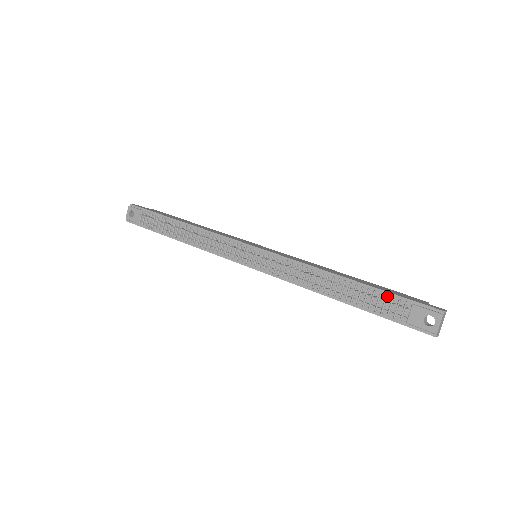
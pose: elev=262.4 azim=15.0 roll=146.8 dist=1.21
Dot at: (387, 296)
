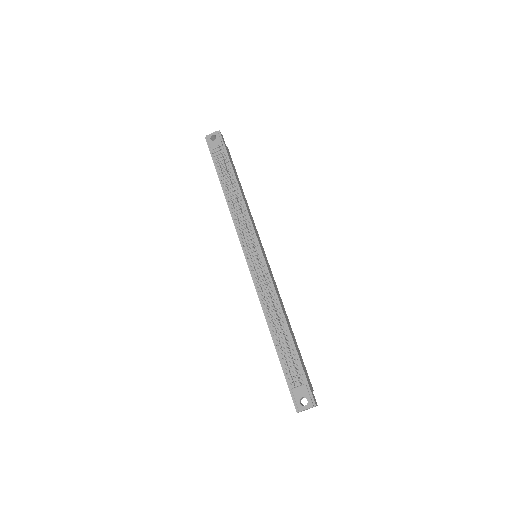
Dot at: (298, 365)
